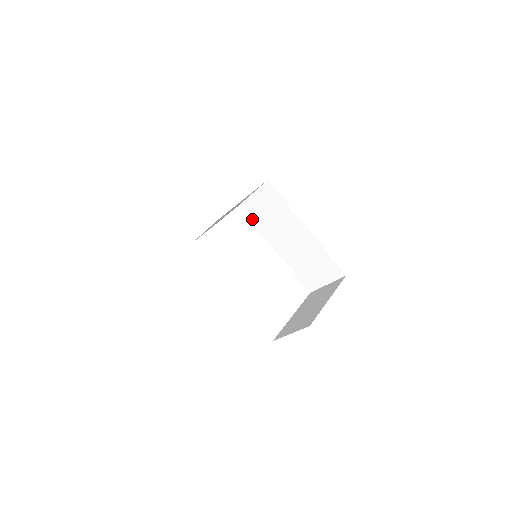
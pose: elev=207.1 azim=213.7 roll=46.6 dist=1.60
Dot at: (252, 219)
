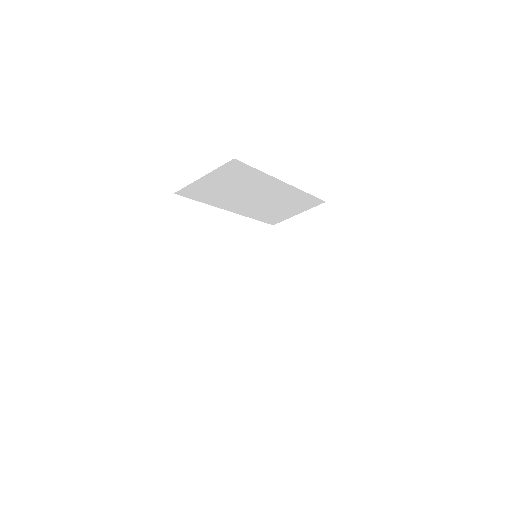
Dot at: (198, 198)
